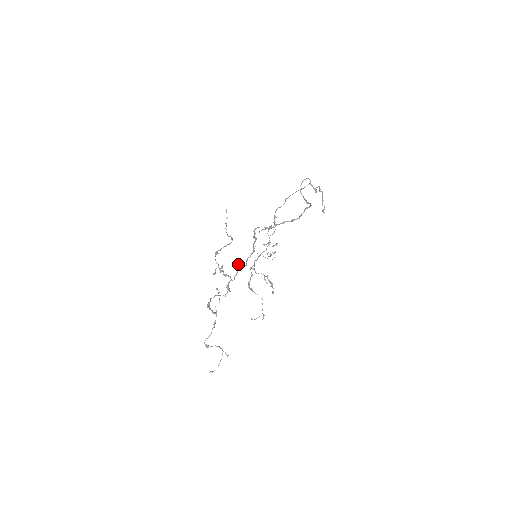
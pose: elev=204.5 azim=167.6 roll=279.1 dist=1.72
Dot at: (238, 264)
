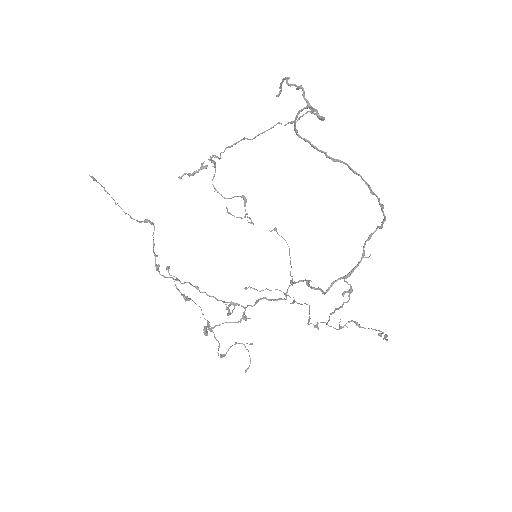
Dot at: (261, 299)
